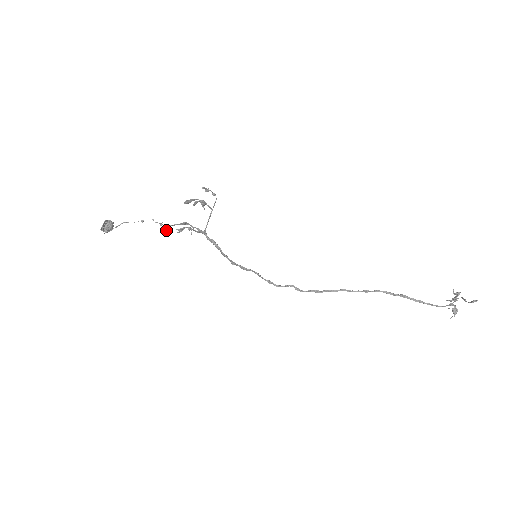
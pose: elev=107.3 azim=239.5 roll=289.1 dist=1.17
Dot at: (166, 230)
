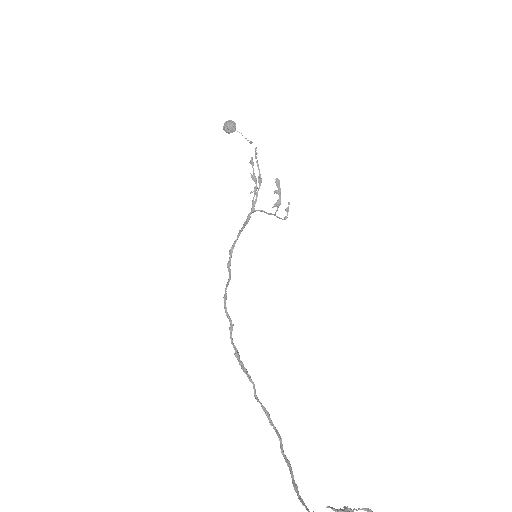
Dot at: (252, 160)
